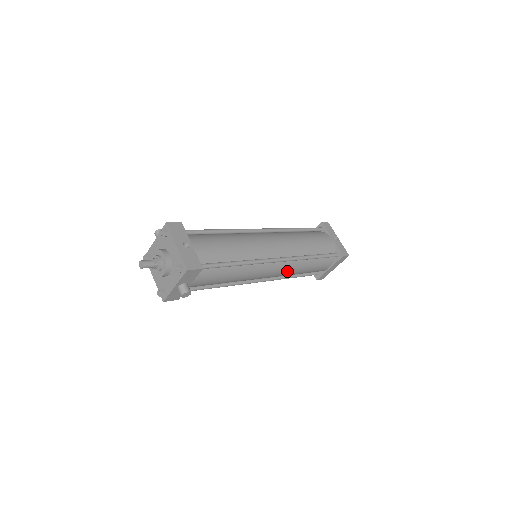
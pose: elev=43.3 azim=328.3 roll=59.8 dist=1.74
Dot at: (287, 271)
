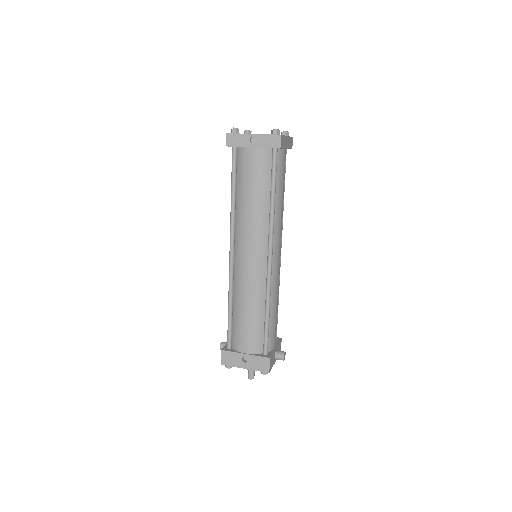
Dot at: (280, 228)
